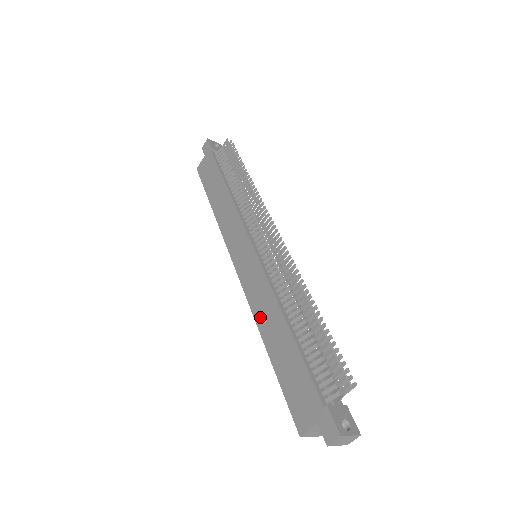
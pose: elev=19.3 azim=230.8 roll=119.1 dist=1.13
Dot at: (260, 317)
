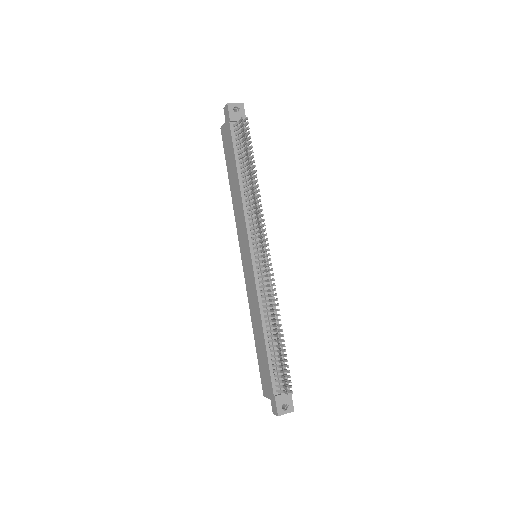
Dot at: (252, 311)
